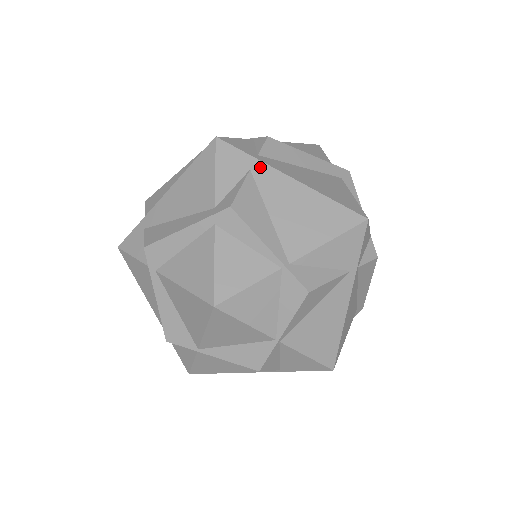
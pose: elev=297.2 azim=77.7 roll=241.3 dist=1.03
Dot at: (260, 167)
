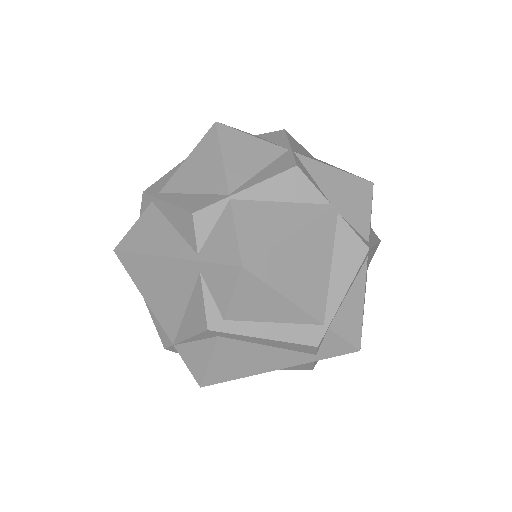
Dot at: occluded
